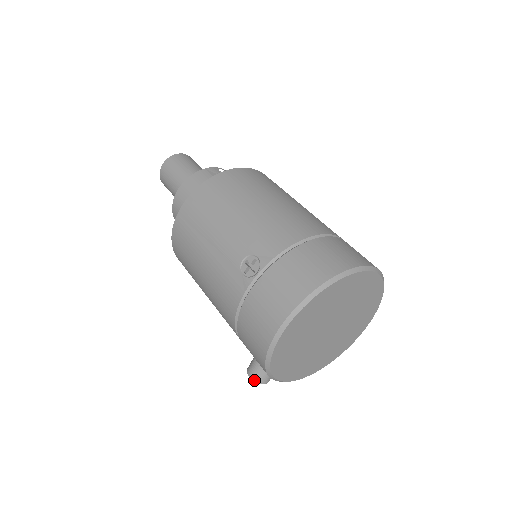
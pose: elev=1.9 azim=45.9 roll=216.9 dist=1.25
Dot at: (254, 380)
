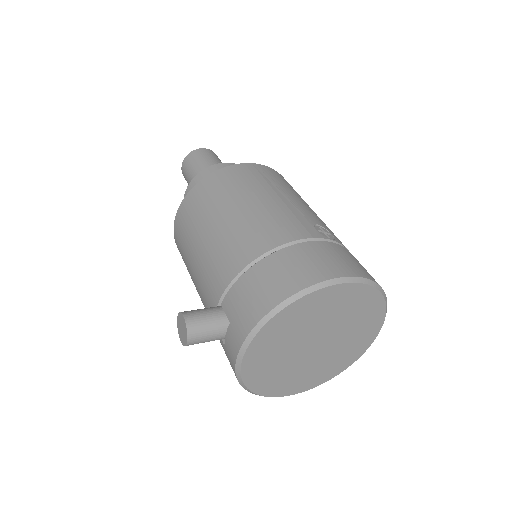
Dot at: (188, 324)
